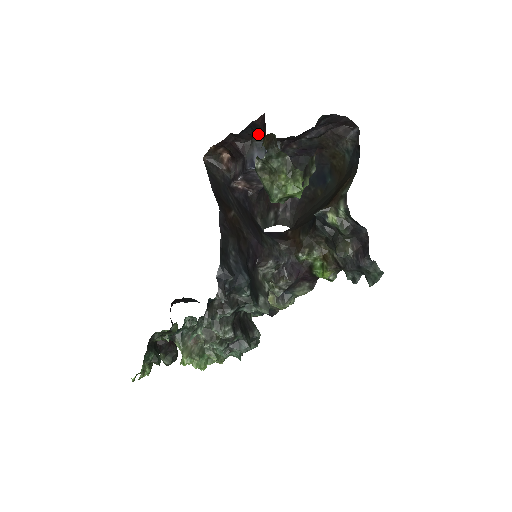
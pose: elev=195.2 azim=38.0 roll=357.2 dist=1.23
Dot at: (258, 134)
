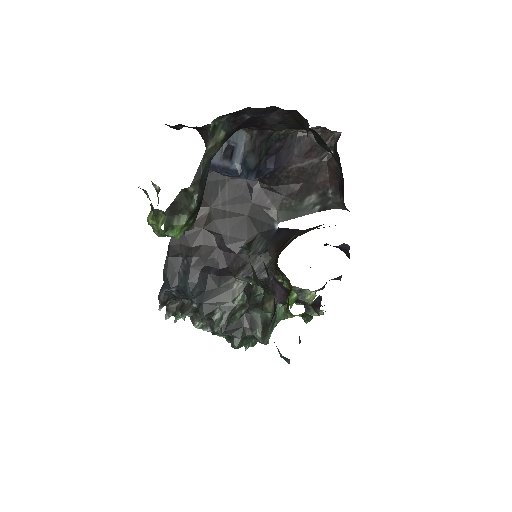
Dot at: occluded
